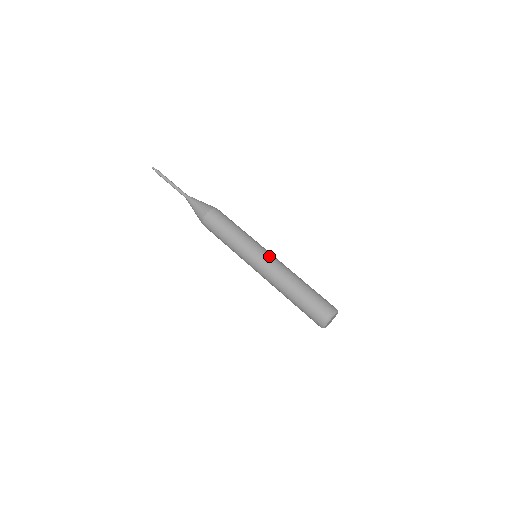
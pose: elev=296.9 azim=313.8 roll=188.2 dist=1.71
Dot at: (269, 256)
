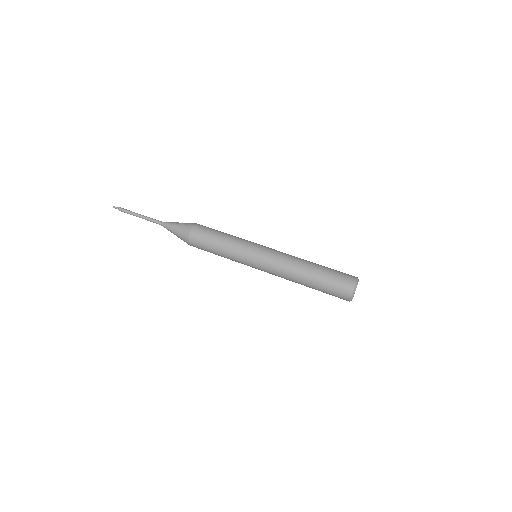
Dot at: (272, 249)
